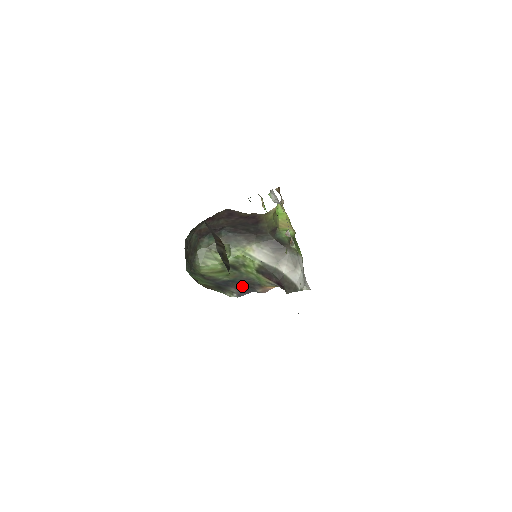
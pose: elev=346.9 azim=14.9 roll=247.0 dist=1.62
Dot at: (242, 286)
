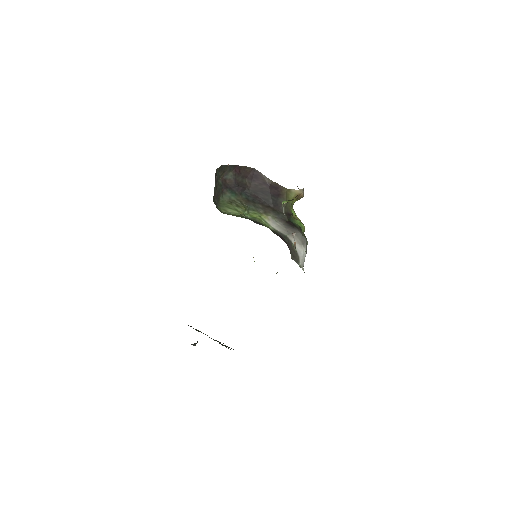
Dot at: (261, 224)
